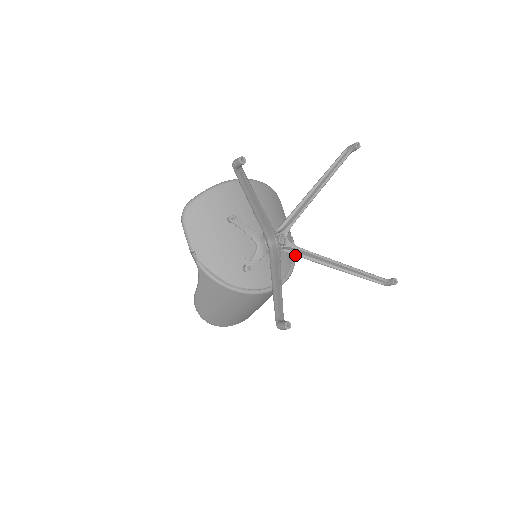
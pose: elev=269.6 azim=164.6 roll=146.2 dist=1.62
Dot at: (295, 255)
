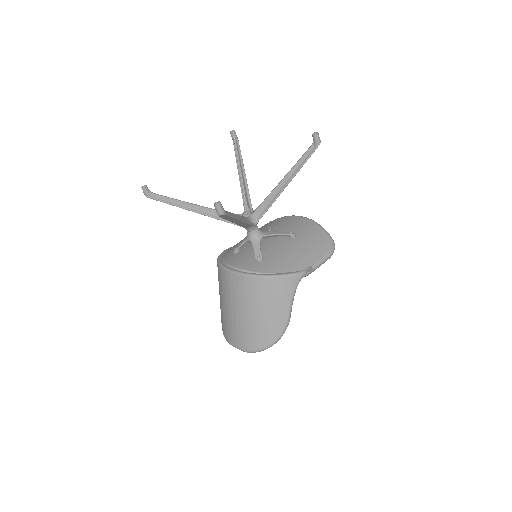
Dot at: (242, 226)
